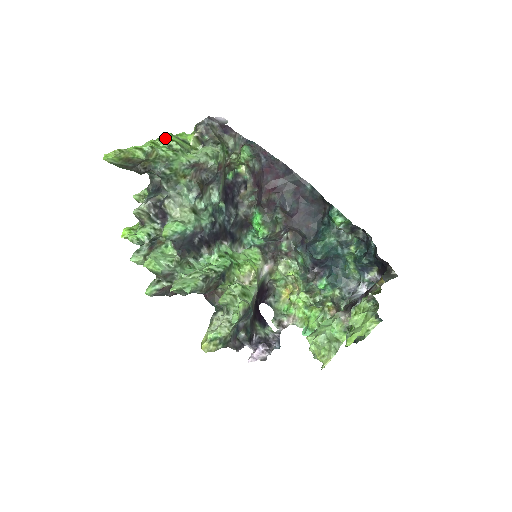
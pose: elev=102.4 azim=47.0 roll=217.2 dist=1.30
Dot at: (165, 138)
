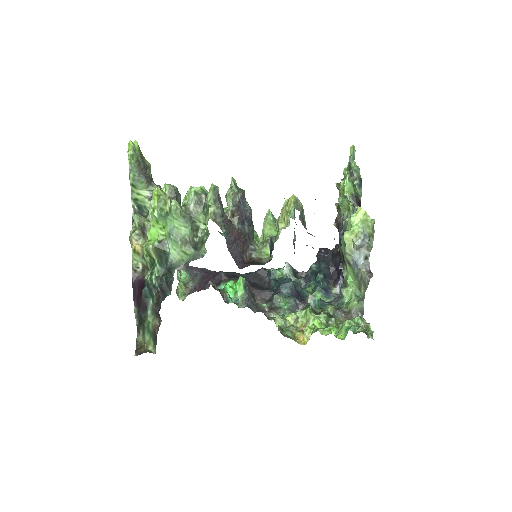
Dot at: occluded
